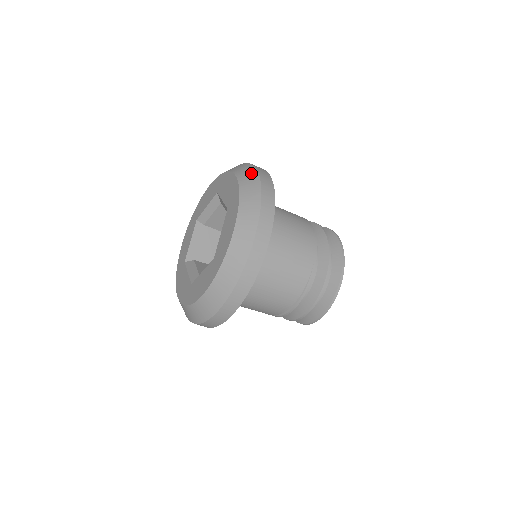
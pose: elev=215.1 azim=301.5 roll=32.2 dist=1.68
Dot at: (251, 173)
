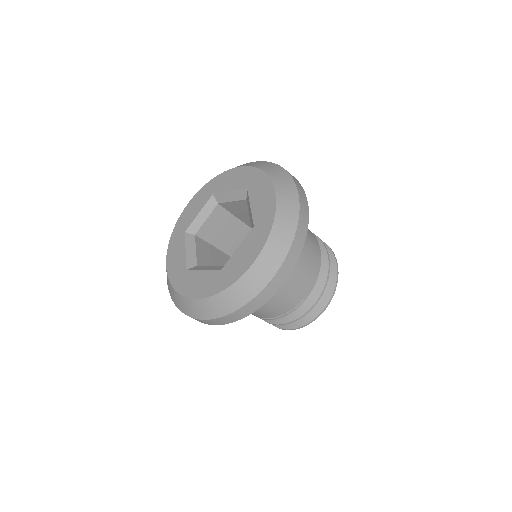
Dot at: (292, 201)
